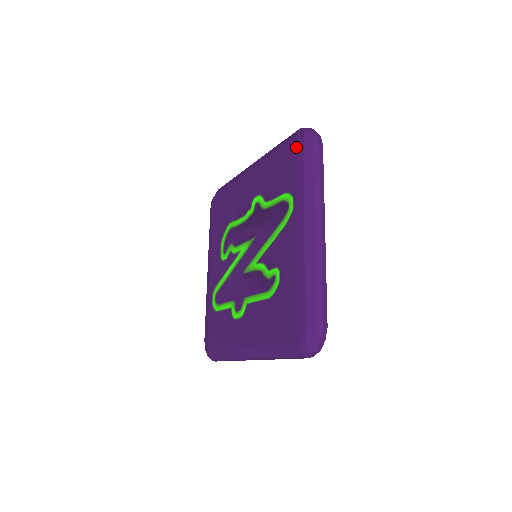
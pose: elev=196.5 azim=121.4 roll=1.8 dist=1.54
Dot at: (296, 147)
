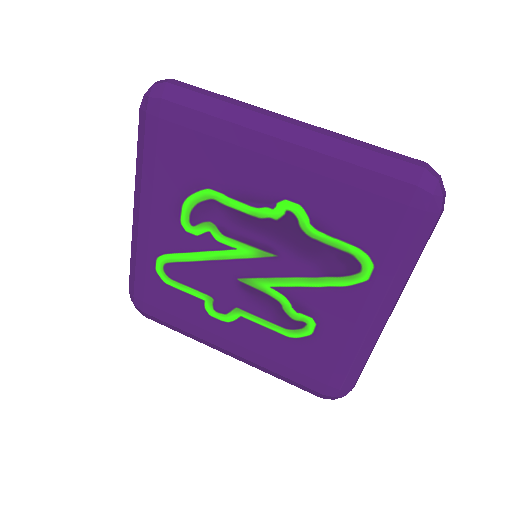
Dot at: (411, 206)
